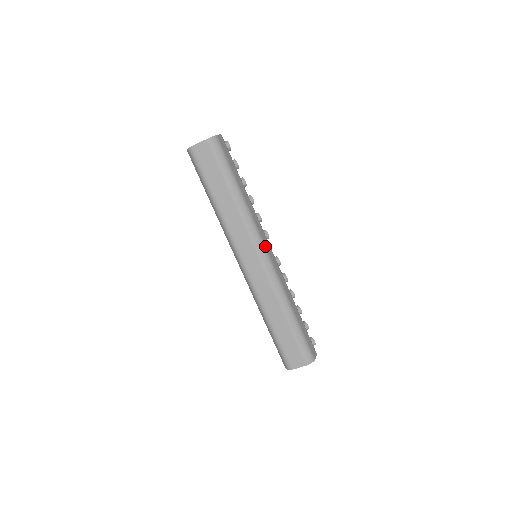
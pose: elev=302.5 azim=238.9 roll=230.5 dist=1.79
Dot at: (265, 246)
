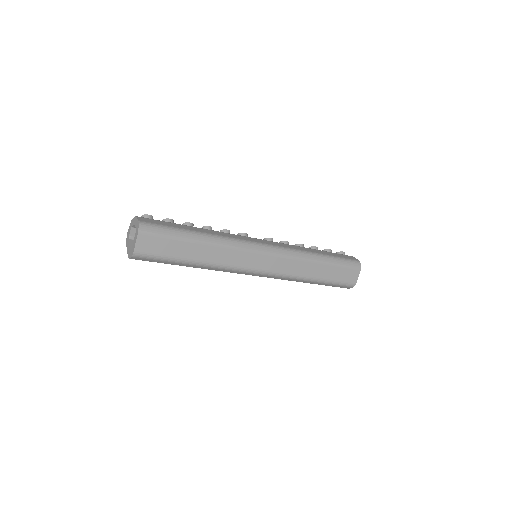
Dot at: (257, 243)
